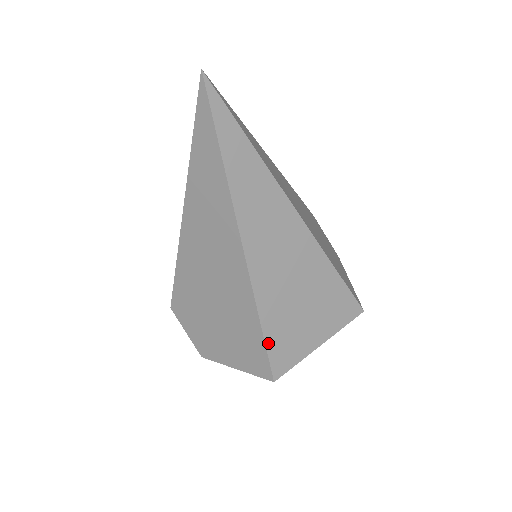
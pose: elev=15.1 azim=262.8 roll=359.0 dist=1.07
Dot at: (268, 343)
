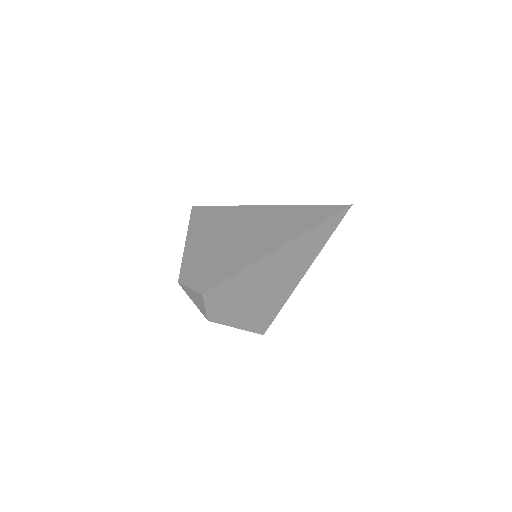
Dot at: occluded
